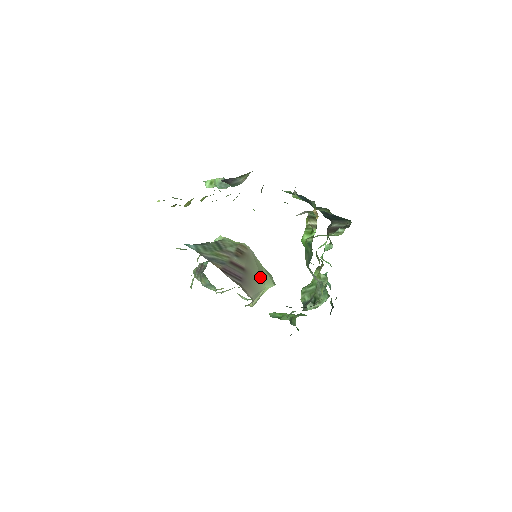
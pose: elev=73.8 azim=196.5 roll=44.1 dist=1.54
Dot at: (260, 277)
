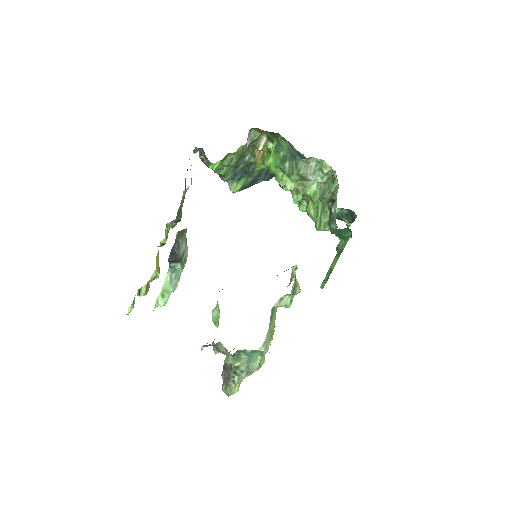
Dot at: occluded
